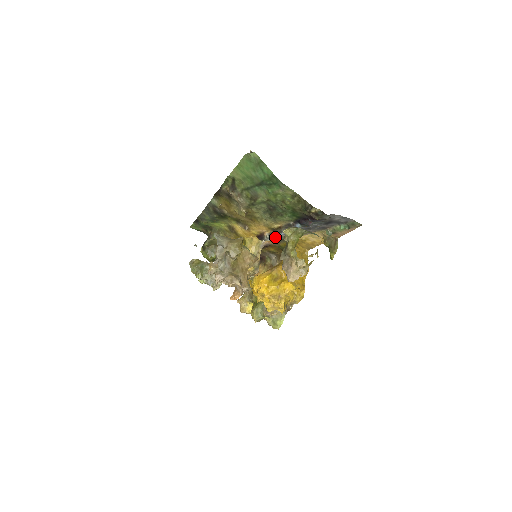
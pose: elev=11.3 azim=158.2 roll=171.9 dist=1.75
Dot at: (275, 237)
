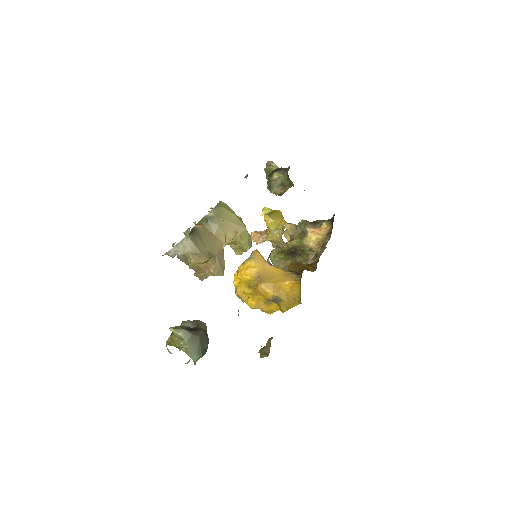
Dot at: occluded
